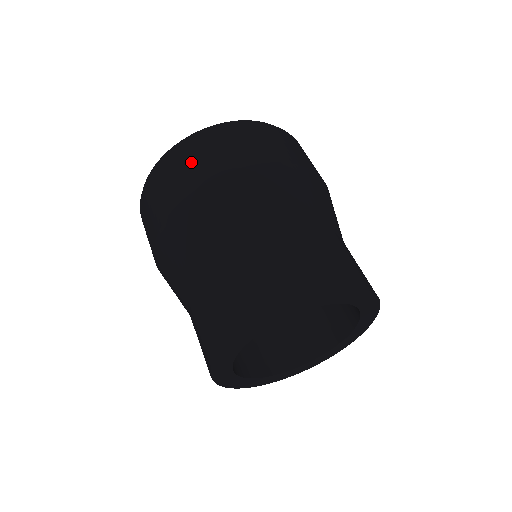
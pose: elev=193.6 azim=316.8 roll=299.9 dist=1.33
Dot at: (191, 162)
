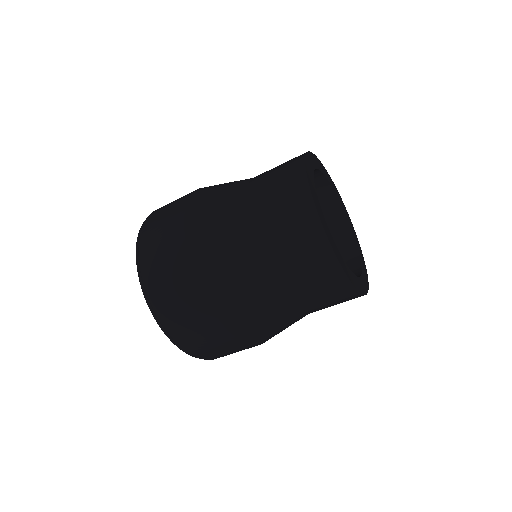
Dot at: occluded
